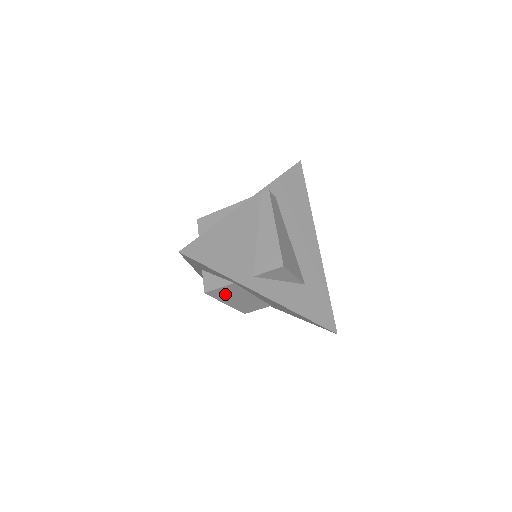
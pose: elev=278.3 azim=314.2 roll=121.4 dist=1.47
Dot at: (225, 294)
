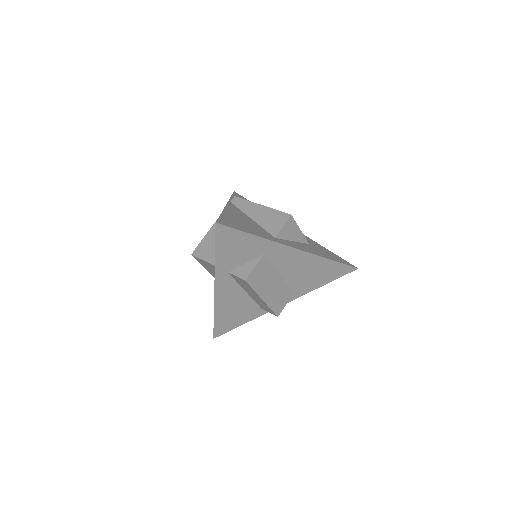
Dot at: (260, 279)
